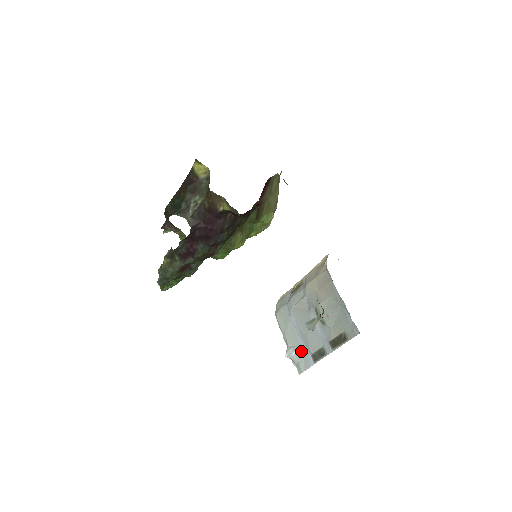
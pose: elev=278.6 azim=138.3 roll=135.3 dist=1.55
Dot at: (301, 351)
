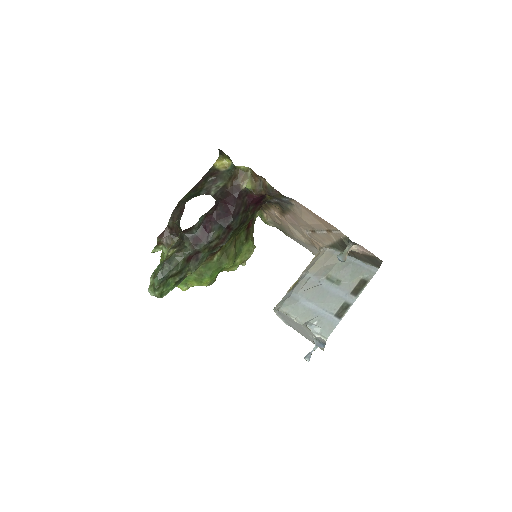
Dot at: (321, 318)
